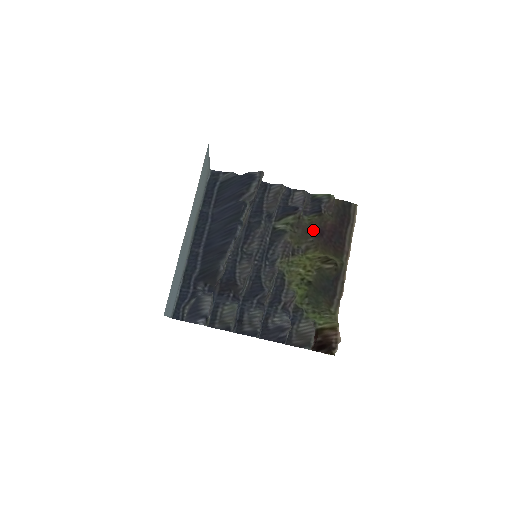
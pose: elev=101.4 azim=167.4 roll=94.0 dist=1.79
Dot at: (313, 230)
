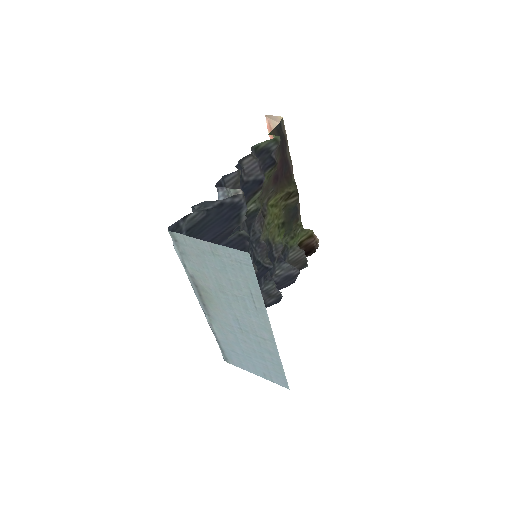
Dot at: (271, 182)
